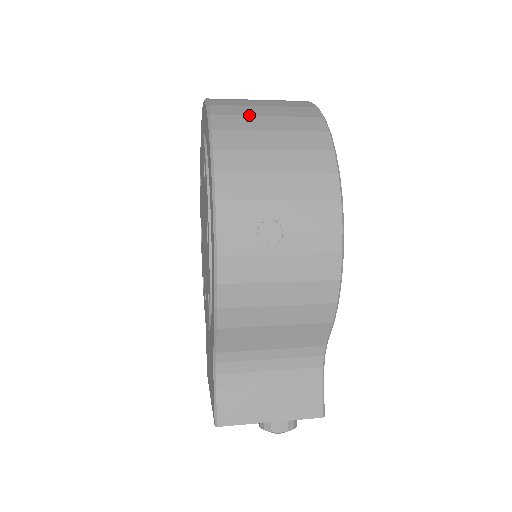
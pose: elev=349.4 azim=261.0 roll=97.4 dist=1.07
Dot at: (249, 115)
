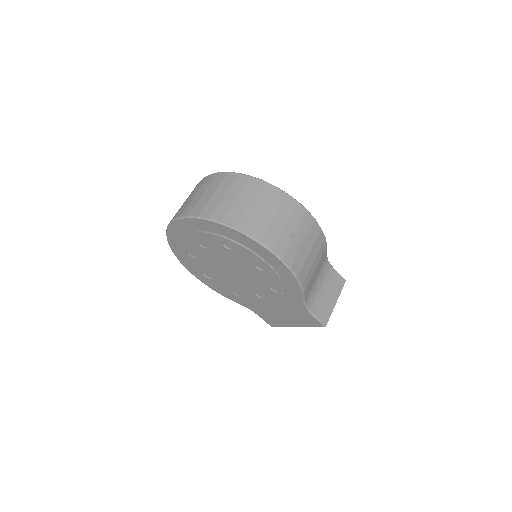
Dot at: (231, 206)
